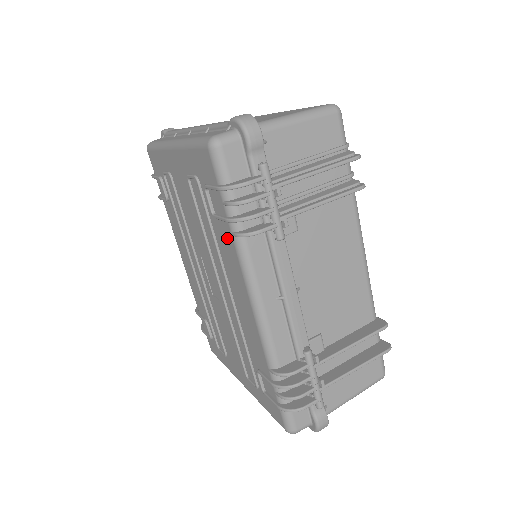
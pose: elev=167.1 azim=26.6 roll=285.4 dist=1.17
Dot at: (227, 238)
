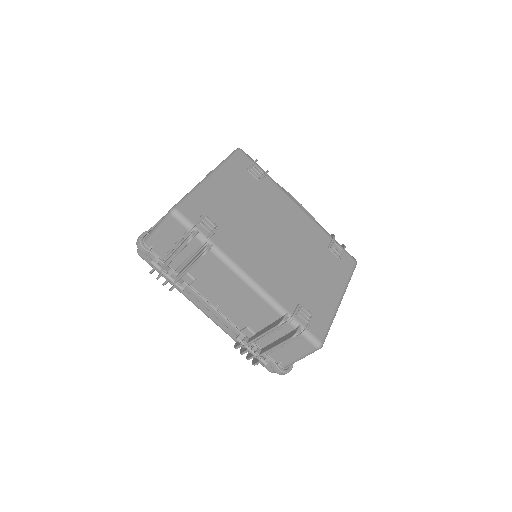
Dot at: occluded
